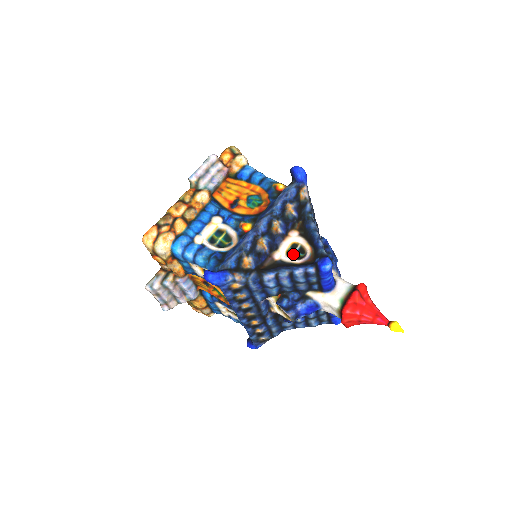
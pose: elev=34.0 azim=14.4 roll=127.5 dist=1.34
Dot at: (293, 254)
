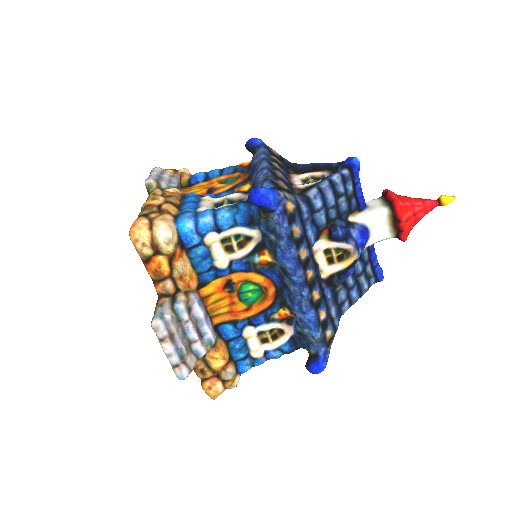
Dot at: (311, 182)
